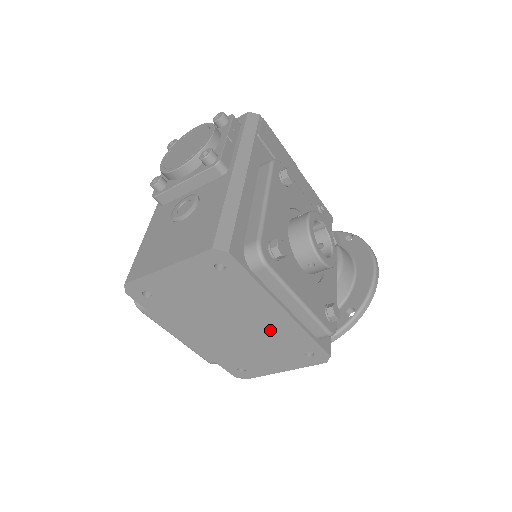
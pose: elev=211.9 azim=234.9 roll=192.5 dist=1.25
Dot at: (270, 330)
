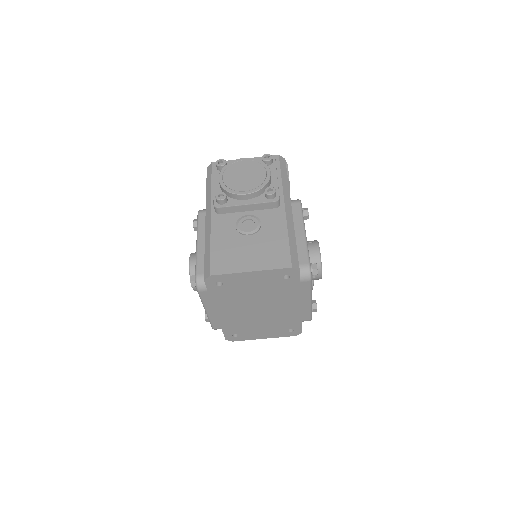
Dot at: (280, 314)
